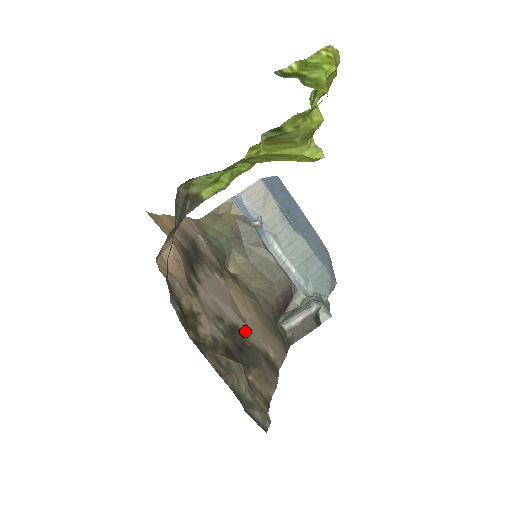
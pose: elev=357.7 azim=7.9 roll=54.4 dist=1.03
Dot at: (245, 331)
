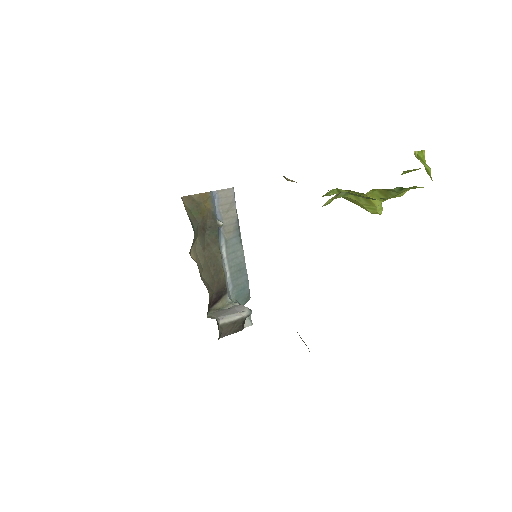
Dot at: occluded
